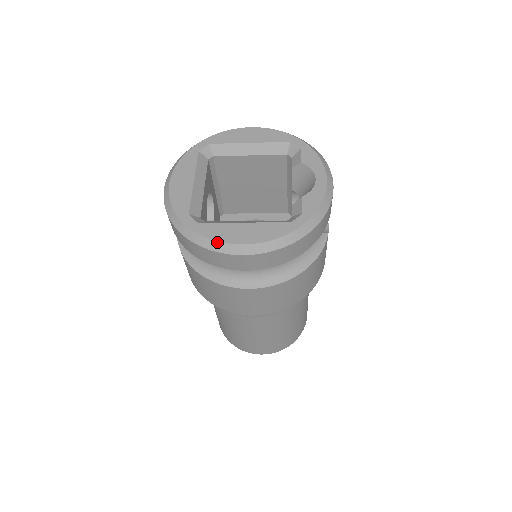
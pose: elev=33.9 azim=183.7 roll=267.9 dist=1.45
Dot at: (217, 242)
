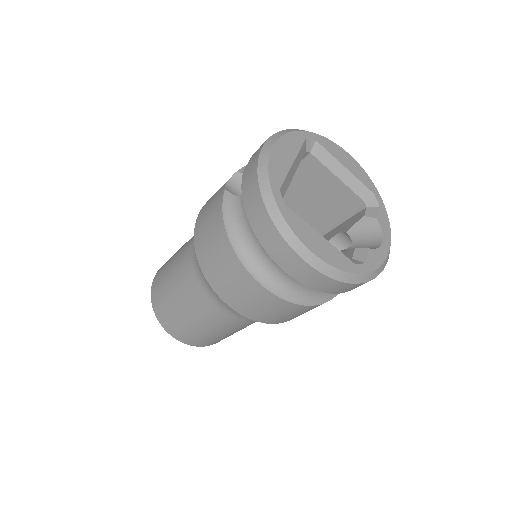
Dot at: (294, 235)
